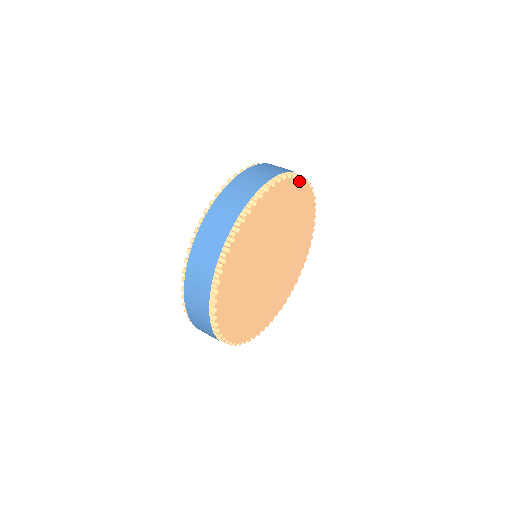
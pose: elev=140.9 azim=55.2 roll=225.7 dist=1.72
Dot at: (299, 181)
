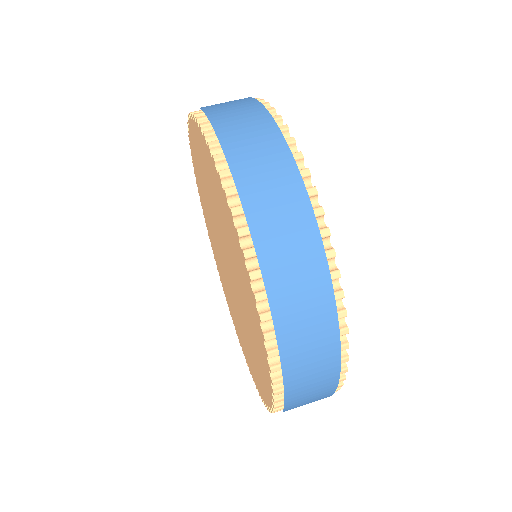
Dot at: occluded
